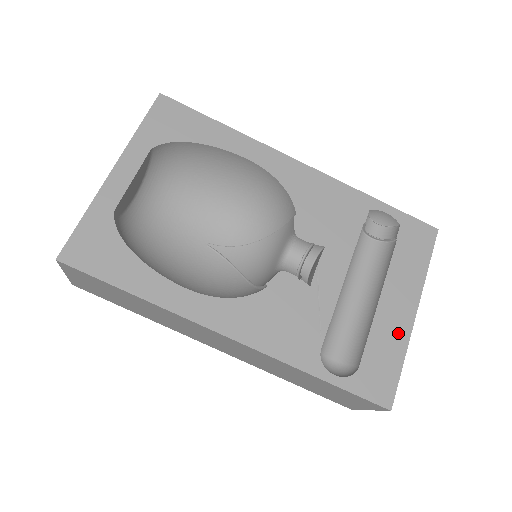
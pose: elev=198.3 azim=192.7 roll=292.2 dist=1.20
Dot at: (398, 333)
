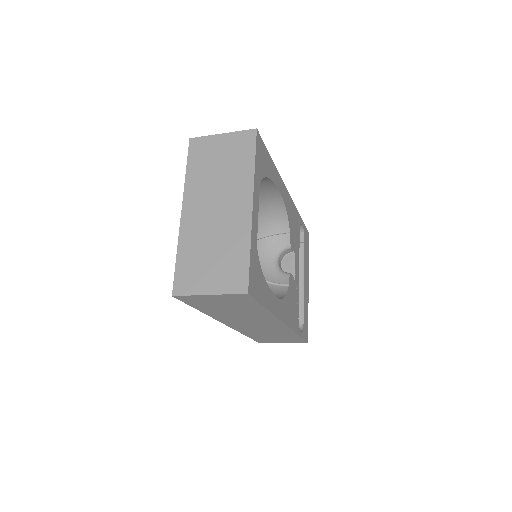
Dot at: (307, 300)
